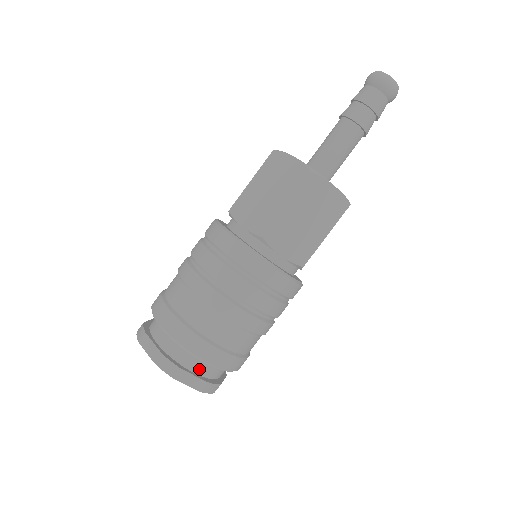
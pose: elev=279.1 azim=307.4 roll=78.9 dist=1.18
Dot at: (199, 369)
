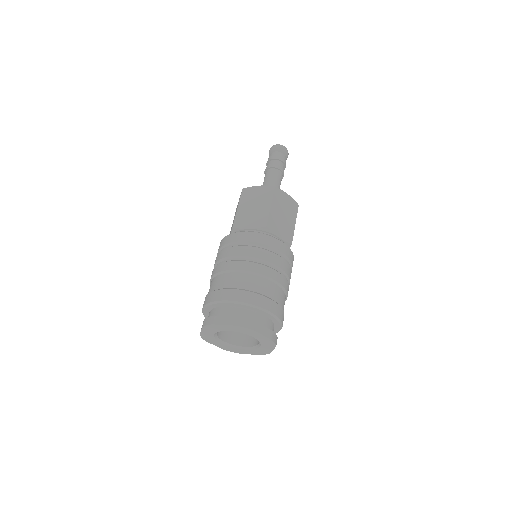
Dot at: (264, 324)
